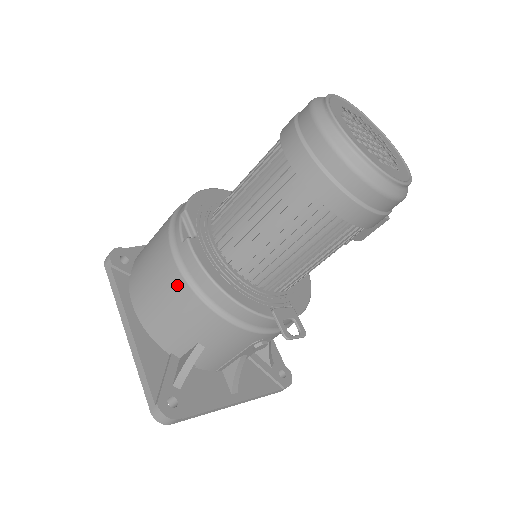
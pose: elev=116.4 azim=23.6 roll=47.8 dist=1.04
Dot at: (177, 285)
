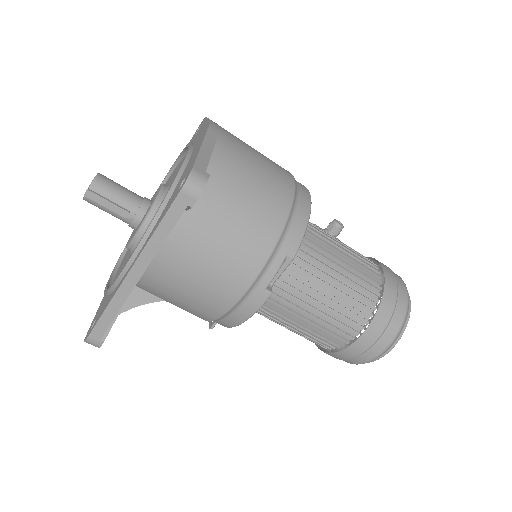
Dot at: (221, 301)
